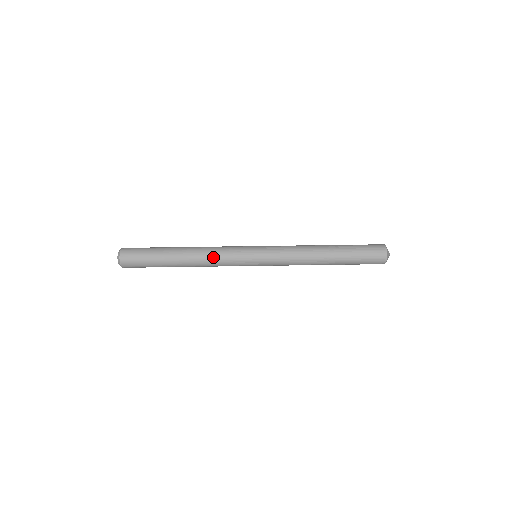
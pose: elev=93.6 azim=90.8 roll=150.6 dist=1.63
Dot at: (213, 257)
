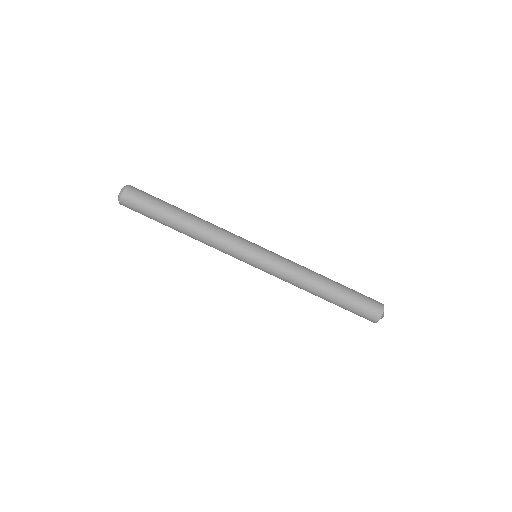
Dot at: (216, 233)
